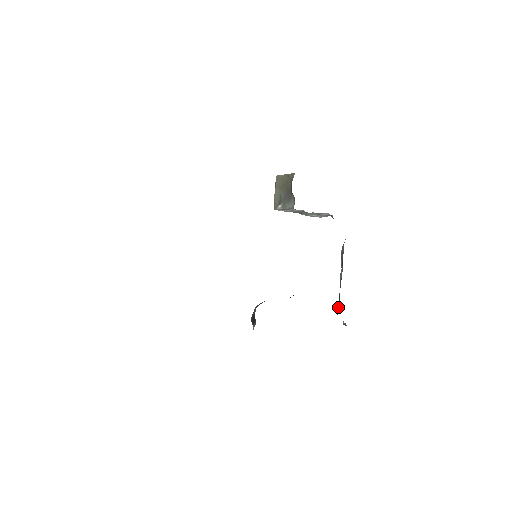
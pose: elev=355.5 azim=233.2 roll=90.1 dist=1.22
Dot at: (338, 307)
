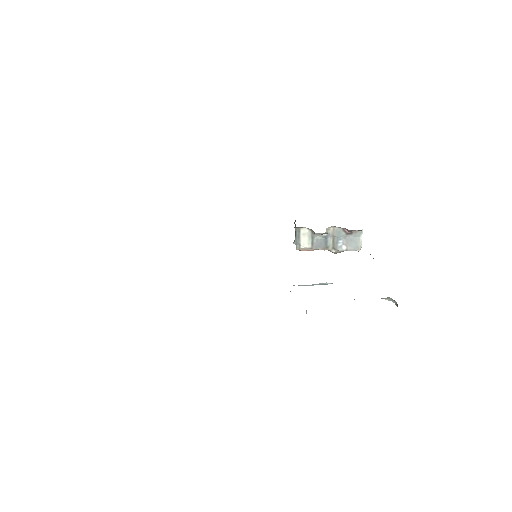
Dot at: occluded
